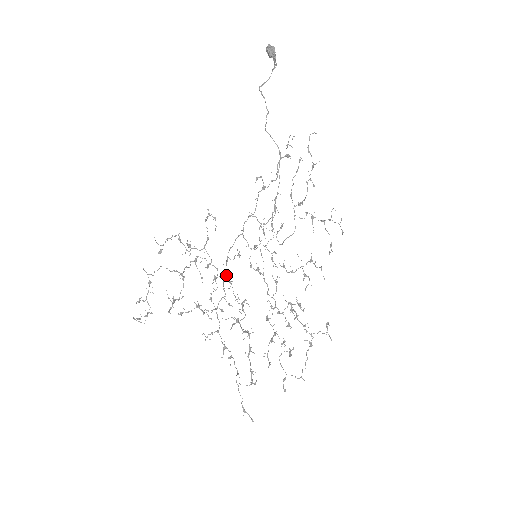
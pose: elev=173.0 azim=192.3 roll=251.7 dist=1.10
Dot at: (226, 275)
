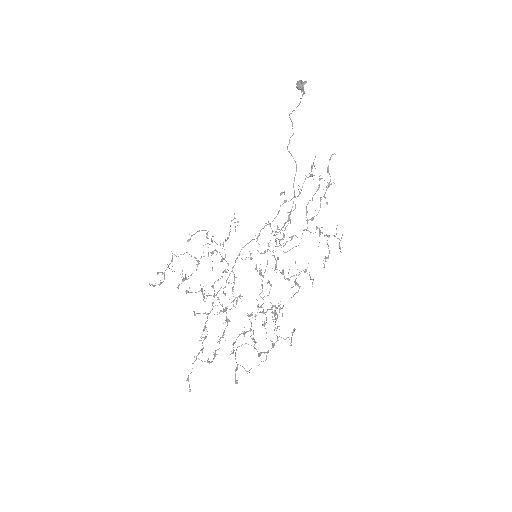
Dot at: occluded
